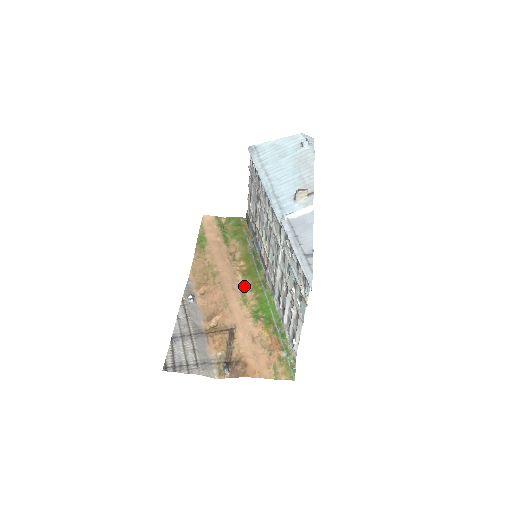
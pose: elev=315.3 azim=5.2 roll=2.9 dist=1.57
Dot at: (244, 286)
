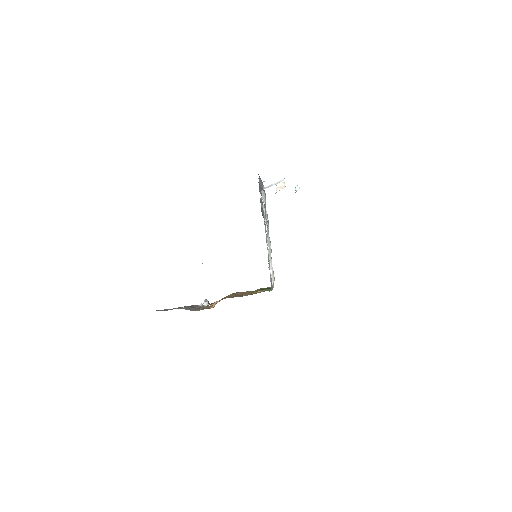
Dot at: occluded
